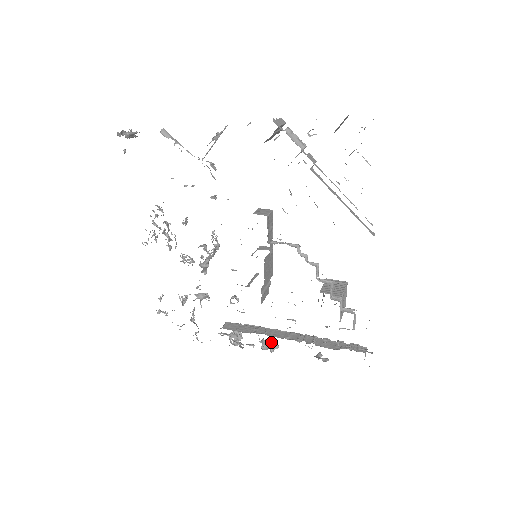
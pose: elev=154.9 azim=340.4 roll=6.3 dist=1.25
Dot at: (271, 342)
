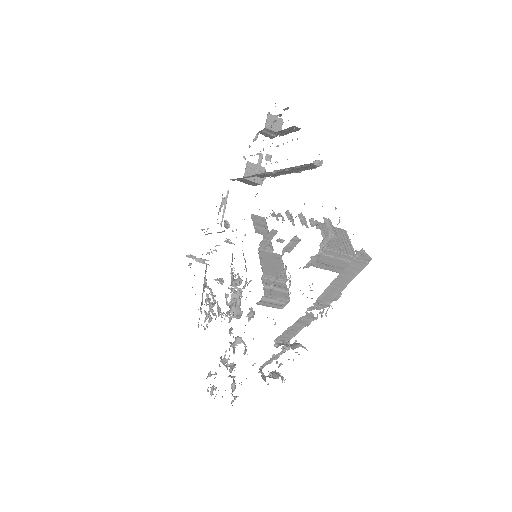
Dot at: (292, 344)
